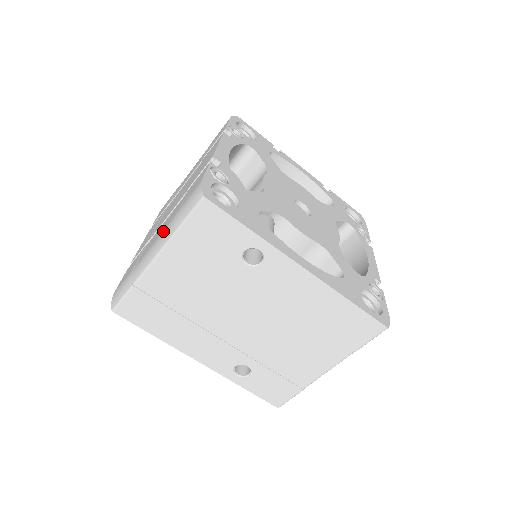
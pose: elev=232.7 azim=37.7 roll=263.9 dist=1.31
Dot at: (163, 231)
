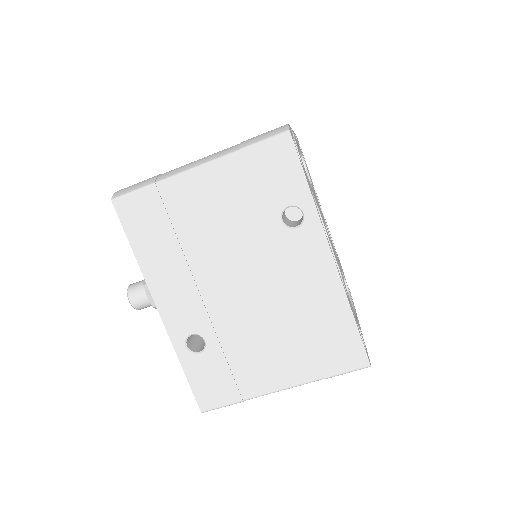
Dot at: (219, 151)
